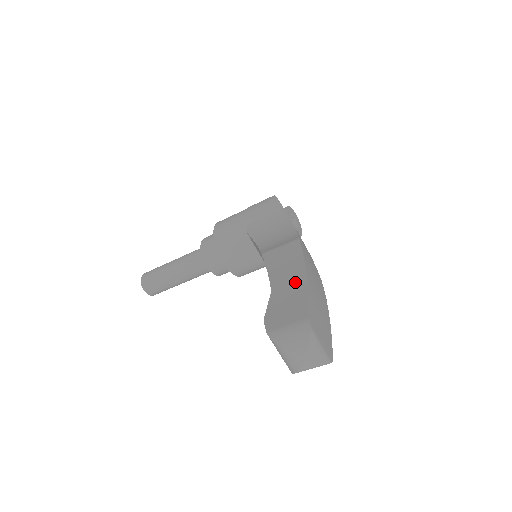
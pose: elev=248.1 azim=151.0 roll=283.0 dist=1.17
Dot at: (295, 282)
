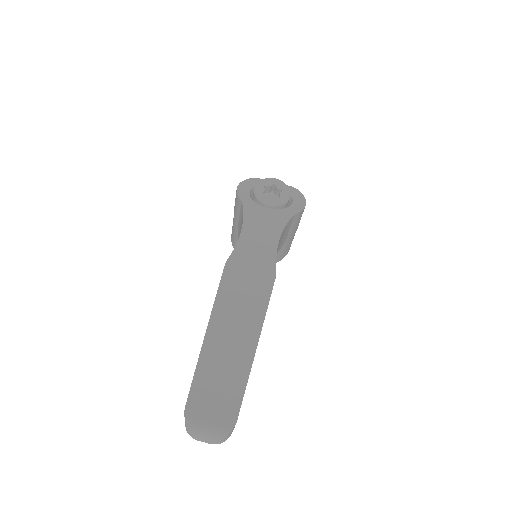
Dot at: occluded
